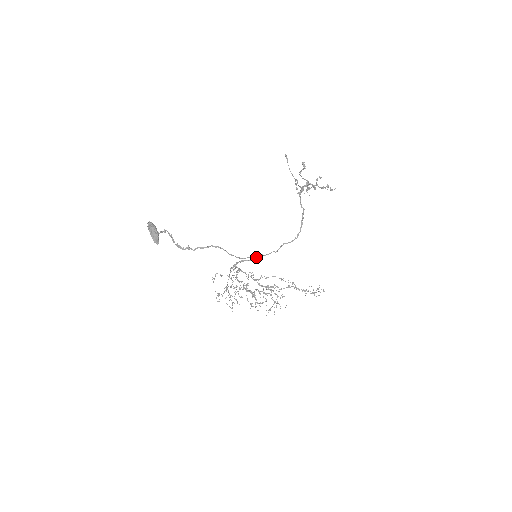
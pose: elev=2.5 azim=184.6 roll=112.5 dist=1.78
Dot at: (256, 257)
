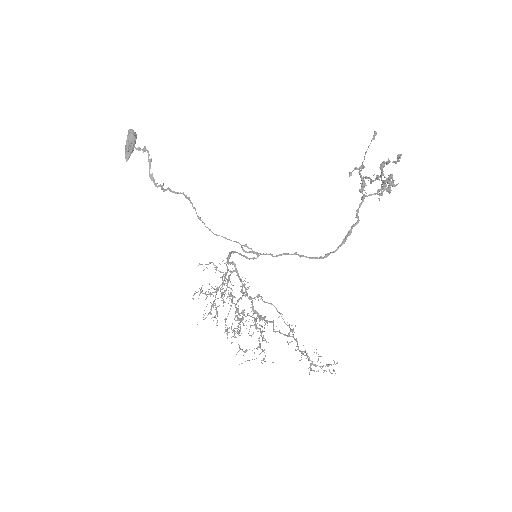
Dot at: occluded
